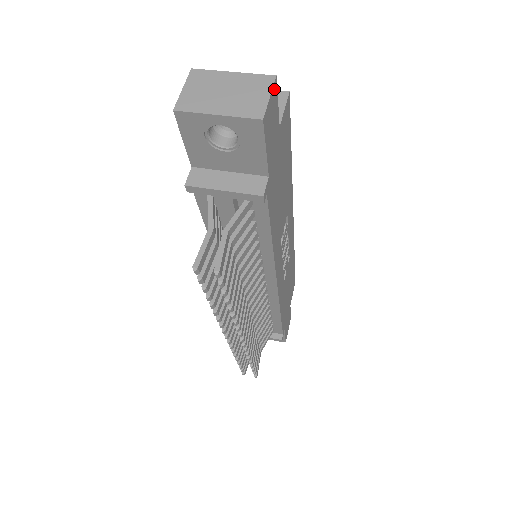
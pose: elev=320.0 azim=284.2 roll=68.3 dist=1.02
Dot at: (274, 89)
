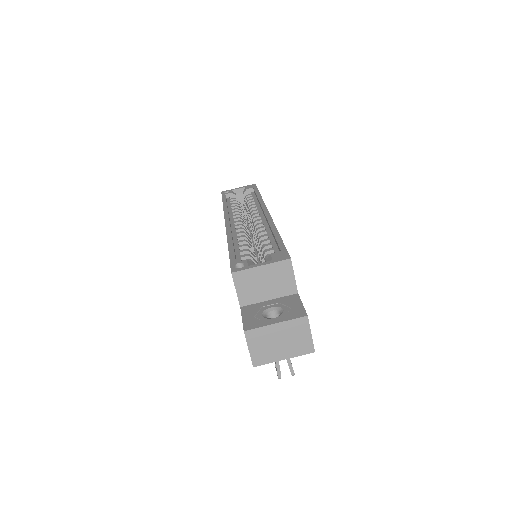
Dot at: (308, 320)
